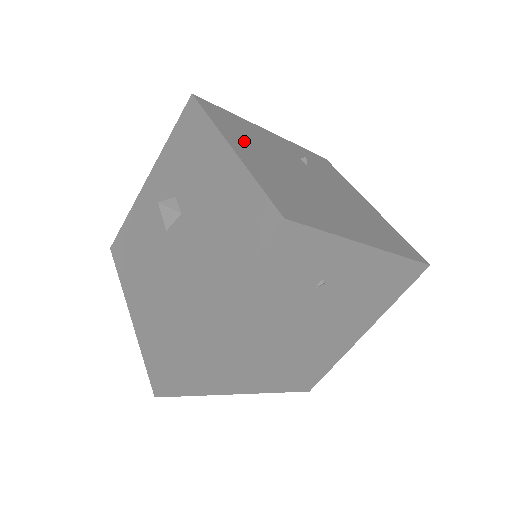
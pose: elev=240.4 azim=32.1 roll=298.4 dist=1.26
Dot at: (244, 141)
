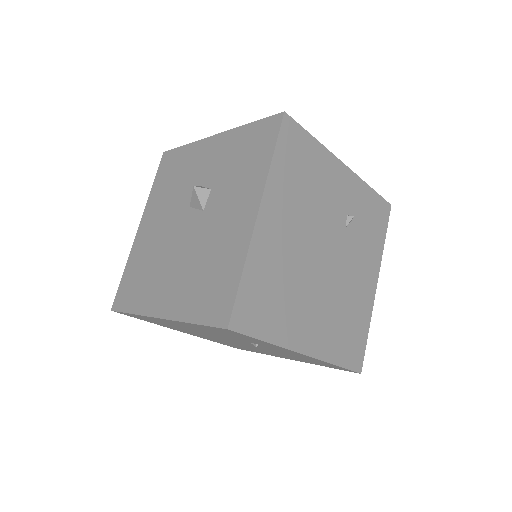
Dot at: (286, 199)
